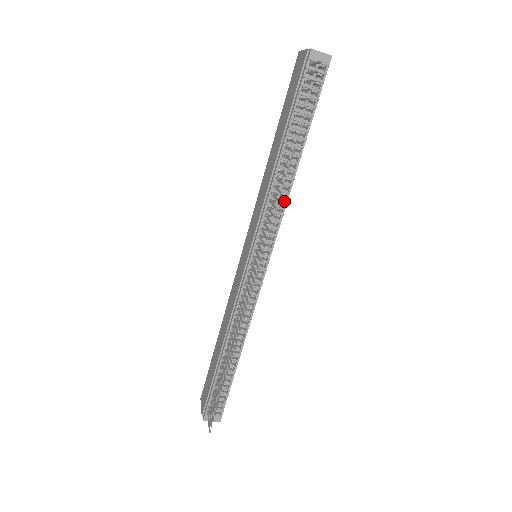
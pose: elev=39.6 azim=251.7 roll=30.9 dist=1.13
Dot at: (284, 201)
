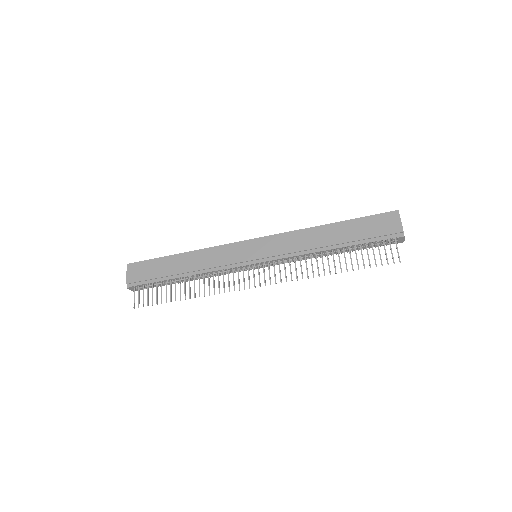
Dot at: (304, 259)
